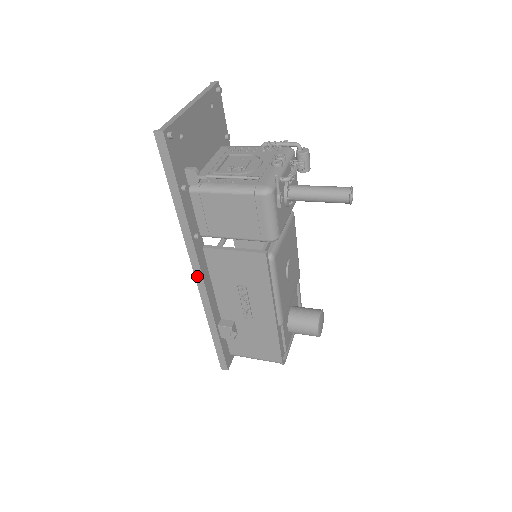
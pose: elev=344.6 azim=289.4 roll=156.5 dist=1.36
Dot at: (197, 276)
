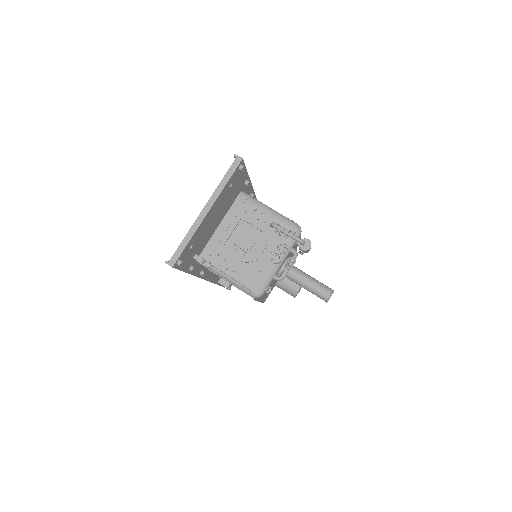
Dot at: occluded
